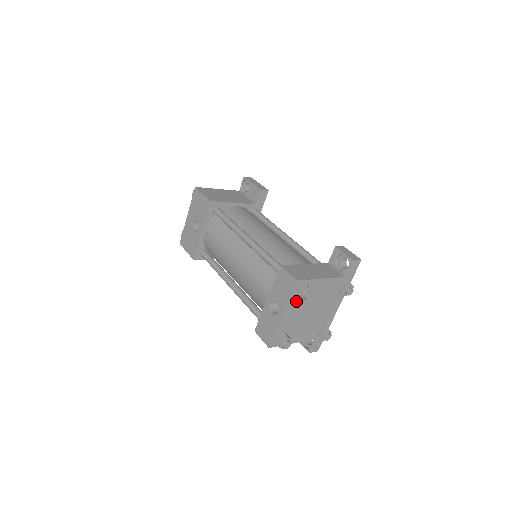
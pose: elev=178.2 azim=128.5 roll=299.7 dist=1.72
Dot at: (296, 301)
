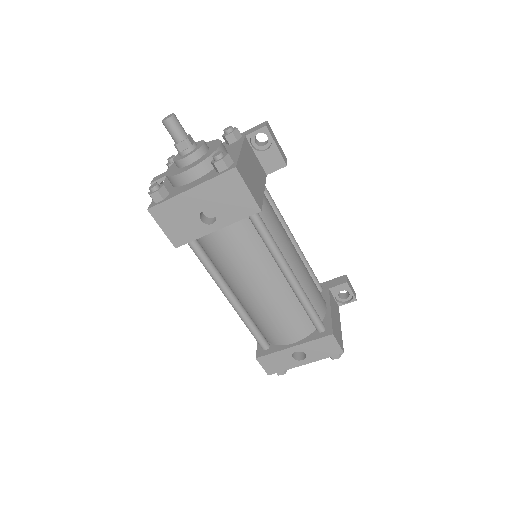
Dot at: occluded
